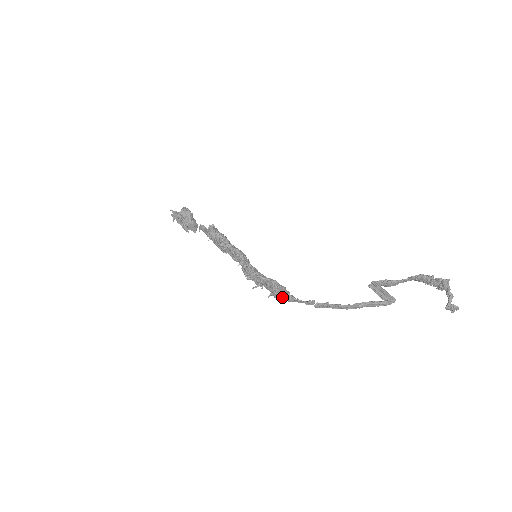
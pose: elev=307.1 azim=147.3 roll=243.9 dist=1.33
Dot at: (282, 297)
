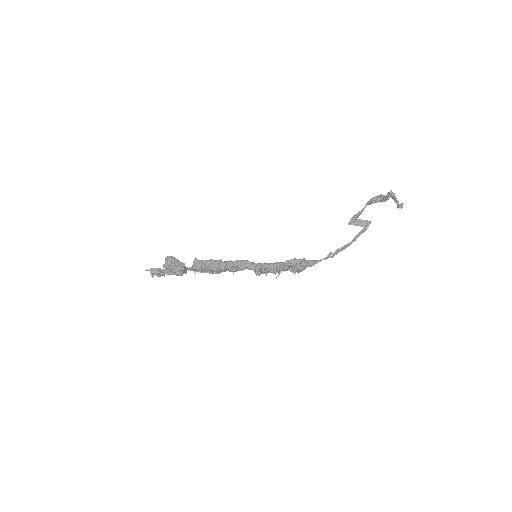
Dot at: (305, 267)
